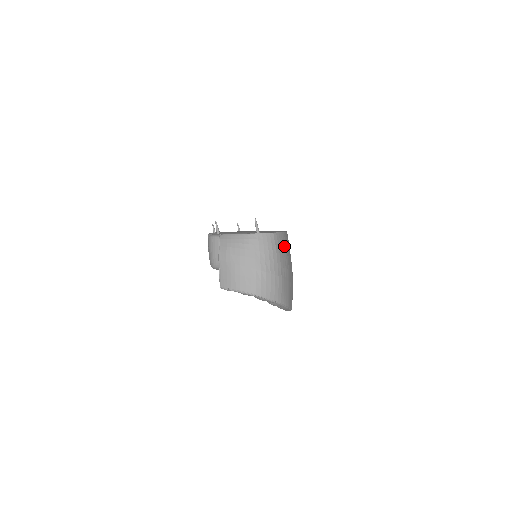
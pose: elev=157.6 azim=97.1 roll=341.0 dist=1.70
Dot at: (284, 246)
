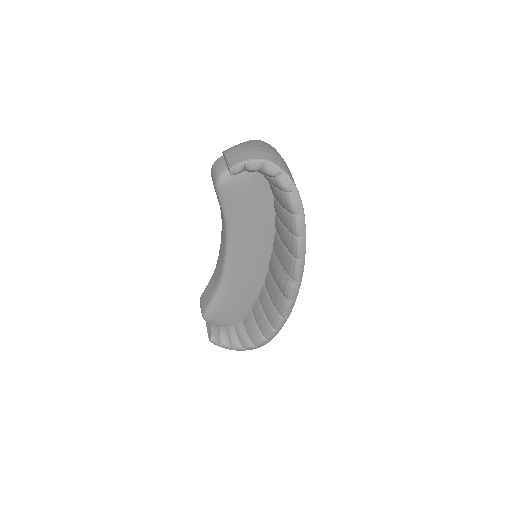
Dot at: occluded
